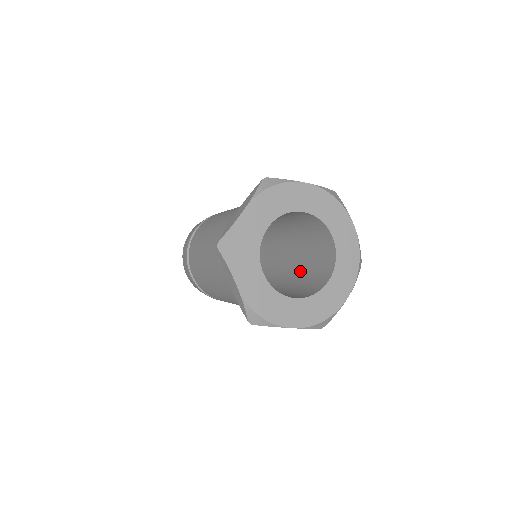
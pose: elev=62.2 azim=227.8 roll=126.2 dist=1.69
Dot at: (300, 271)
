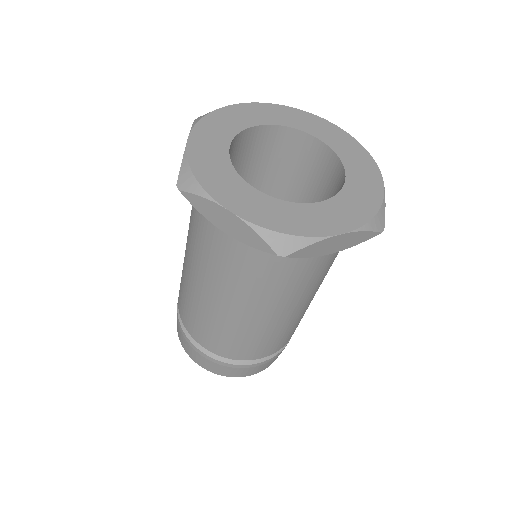
Dot at: occluded
